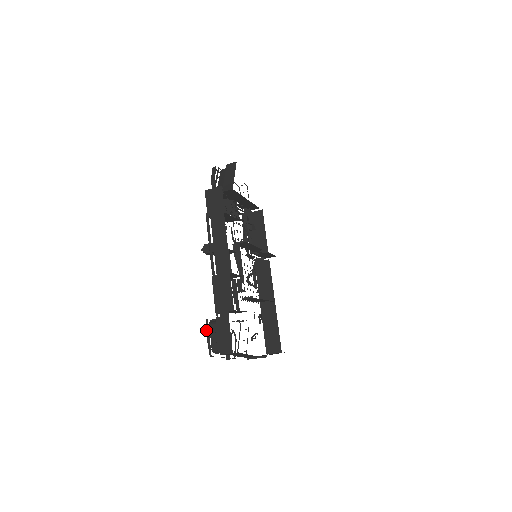
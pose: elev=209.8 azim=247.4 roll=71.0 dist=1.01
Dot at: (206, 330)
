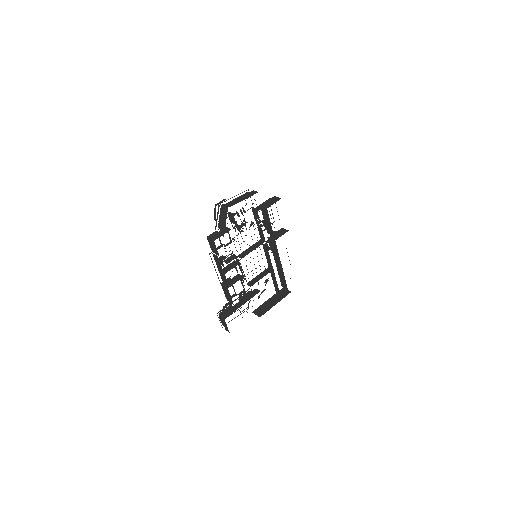
Dot at: occluded
